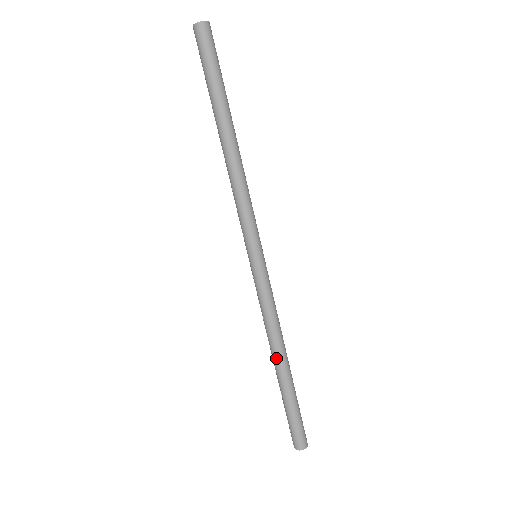
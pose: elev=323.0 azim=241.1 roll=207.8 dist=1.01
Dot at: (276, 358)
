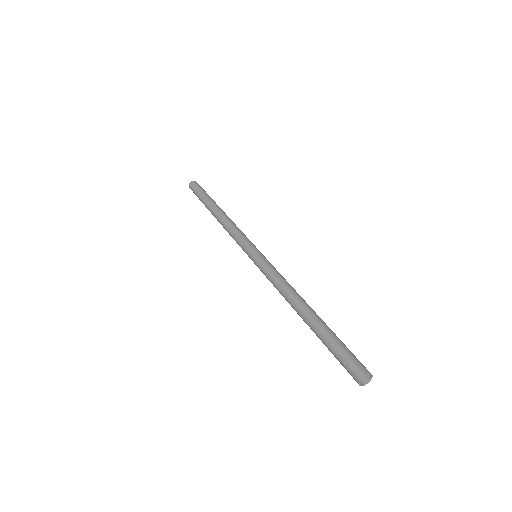
Dot at: (299, 305)
